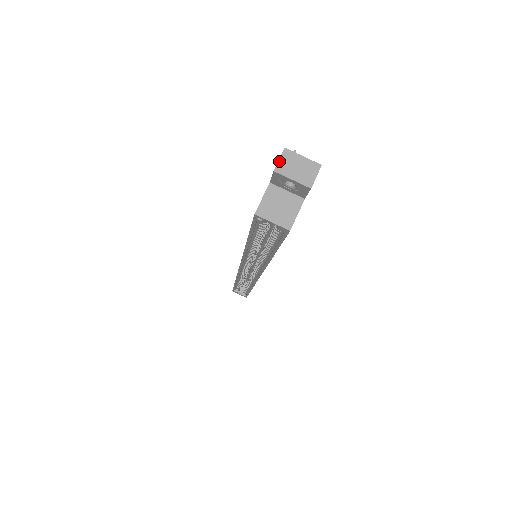
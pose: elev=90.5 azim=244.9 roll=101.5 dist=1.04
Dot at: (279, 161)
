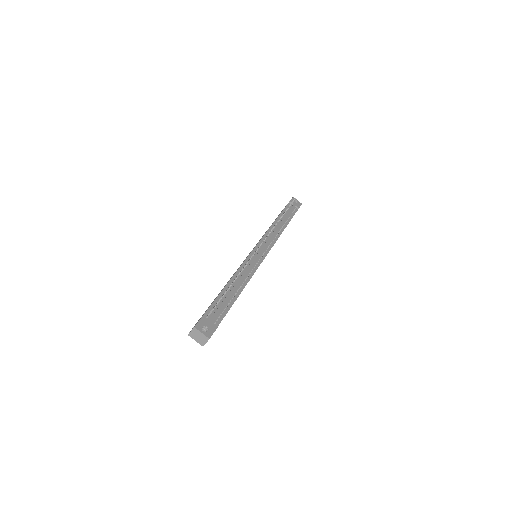
Dot at: (191, 331)
